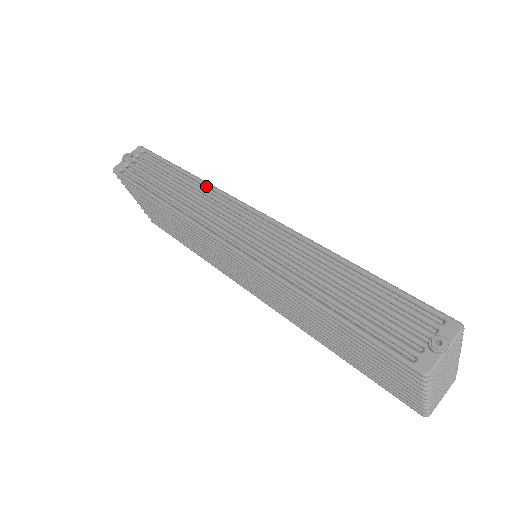
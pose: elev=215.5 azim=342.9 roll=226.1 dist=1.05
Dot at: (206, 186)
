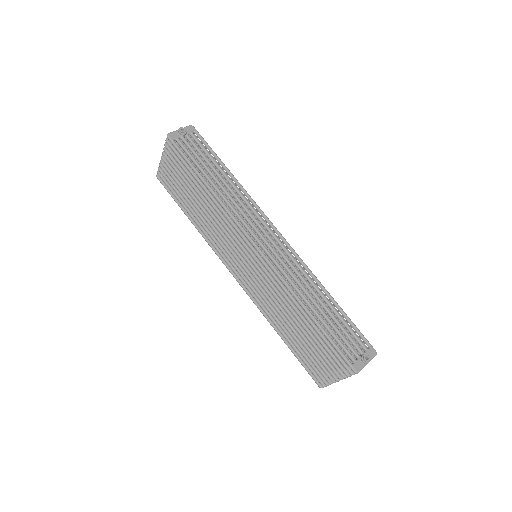
Dot at: (246, 194)
